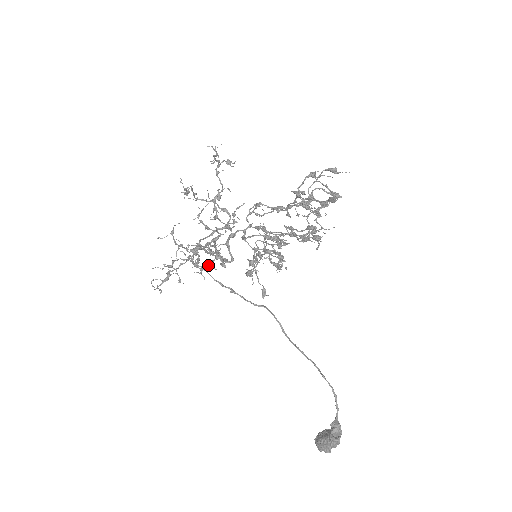
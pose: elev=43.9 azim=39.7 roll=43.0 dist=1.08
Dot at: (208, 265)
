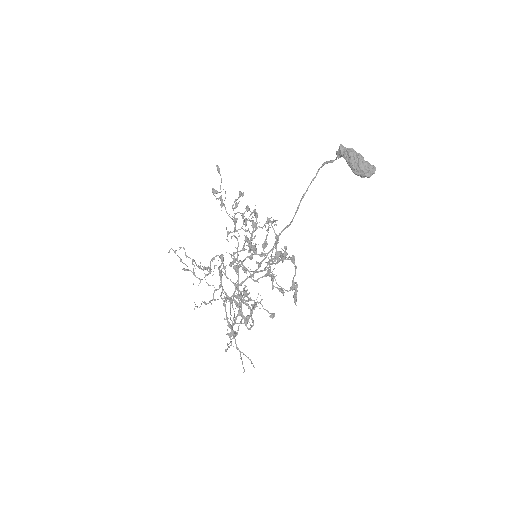
Dot at: (252, 307)
